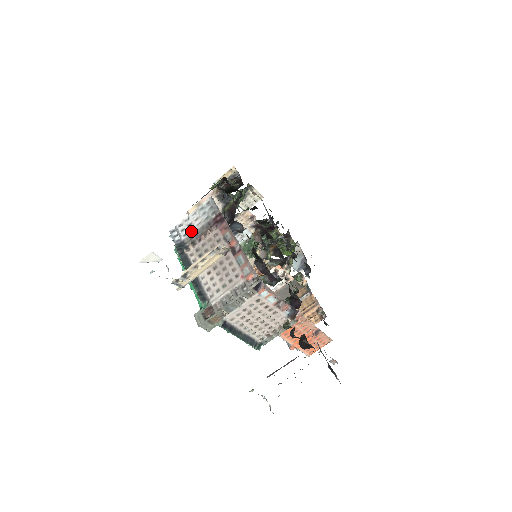
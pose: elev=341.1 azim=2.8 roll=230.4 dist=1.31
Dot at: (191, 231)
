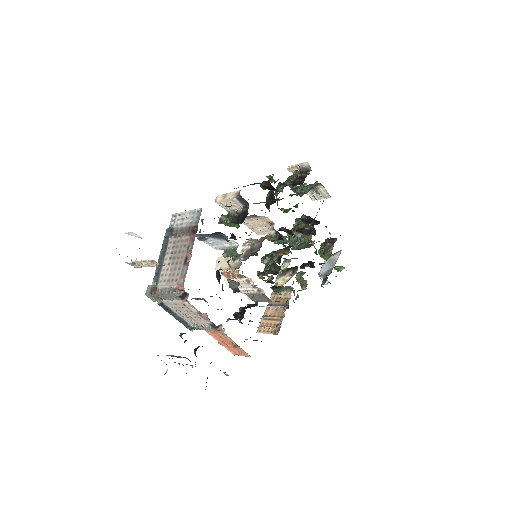
Dot at: (180, 225)
